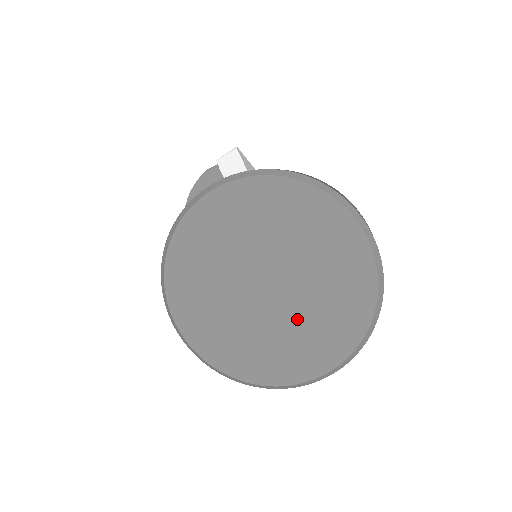
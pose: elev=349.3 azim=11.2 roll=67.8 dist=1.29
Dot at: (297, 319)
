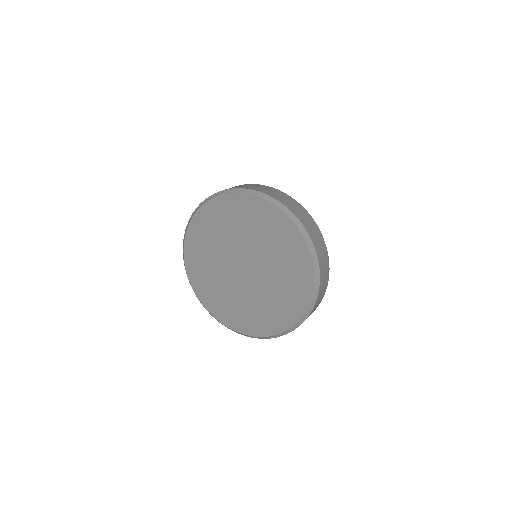
Dot at: (272, 271)
